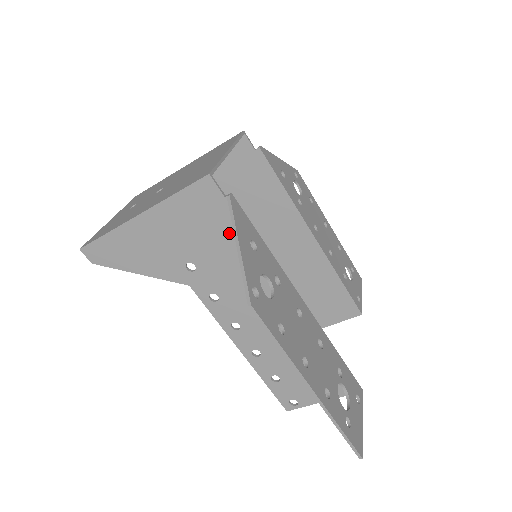
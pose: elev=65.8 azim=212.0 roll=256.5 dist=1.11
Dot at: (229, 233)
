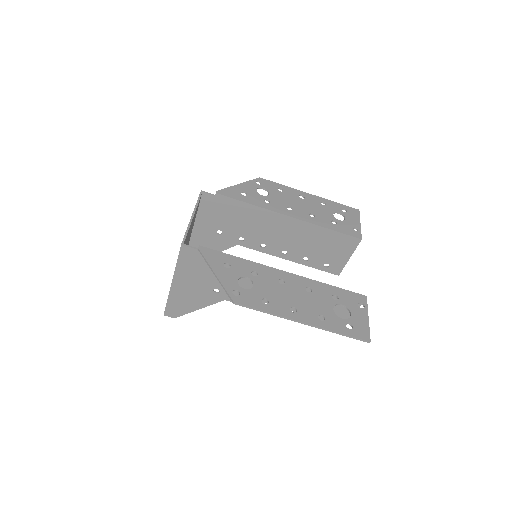
Dot at: occluded
